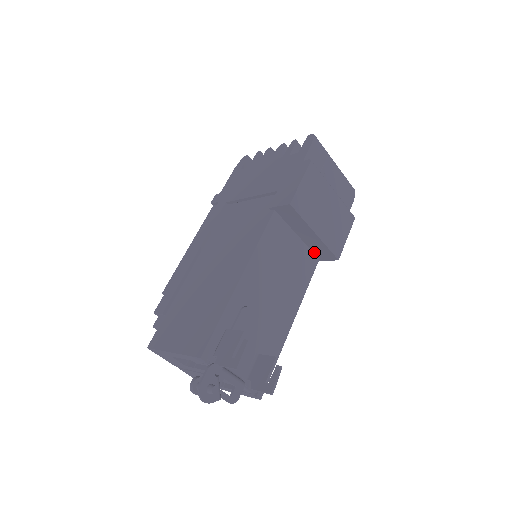
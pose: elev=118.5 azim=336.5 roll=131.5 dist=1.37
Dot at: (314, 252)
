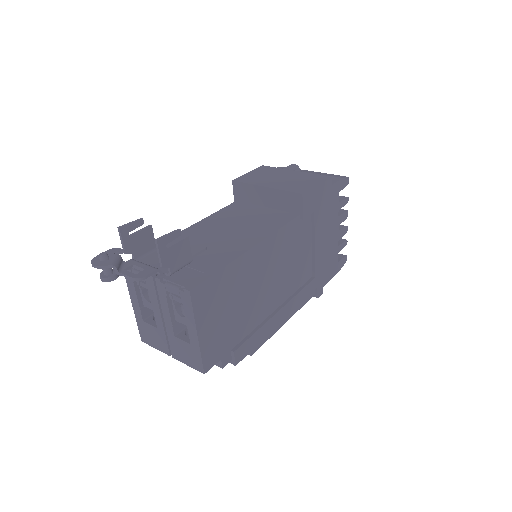
Dot at: (289, 211)
